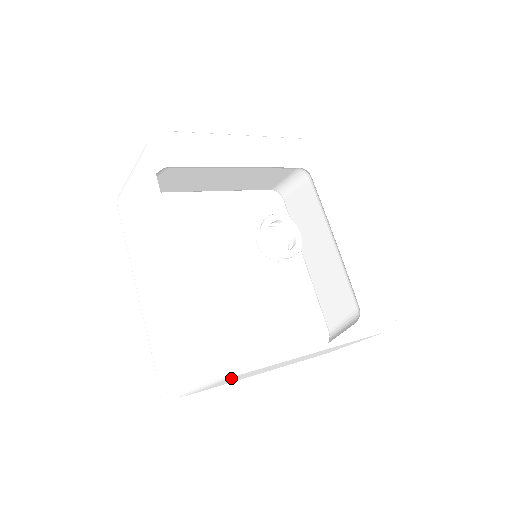
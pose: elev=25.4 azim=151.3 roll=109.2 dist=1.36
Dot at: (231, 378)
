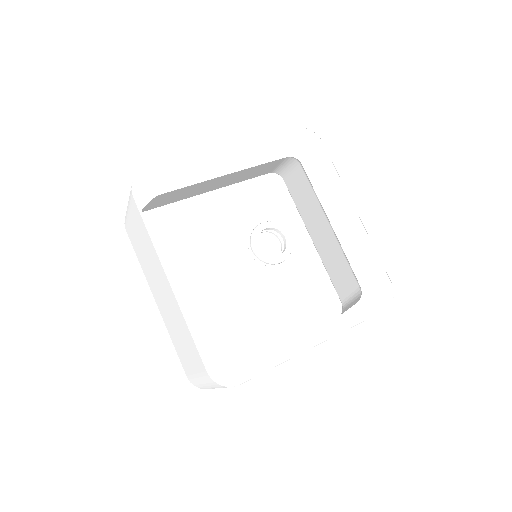
Dot at: occluded
